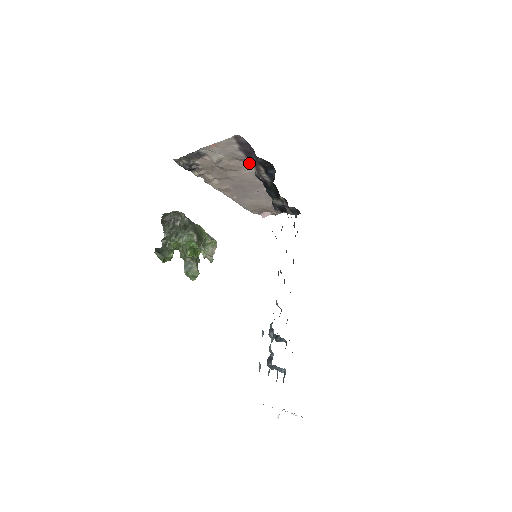
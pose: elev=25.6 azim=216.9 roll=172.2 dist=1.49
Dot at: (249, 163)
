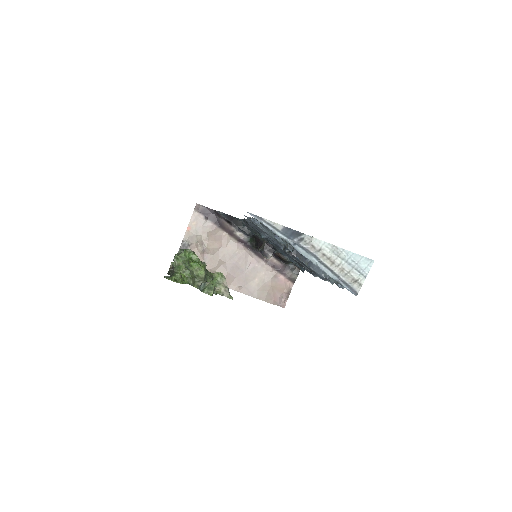
Dot at: (223, 235)
